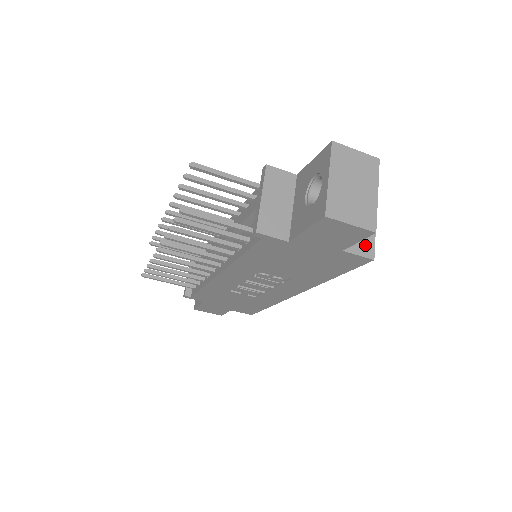
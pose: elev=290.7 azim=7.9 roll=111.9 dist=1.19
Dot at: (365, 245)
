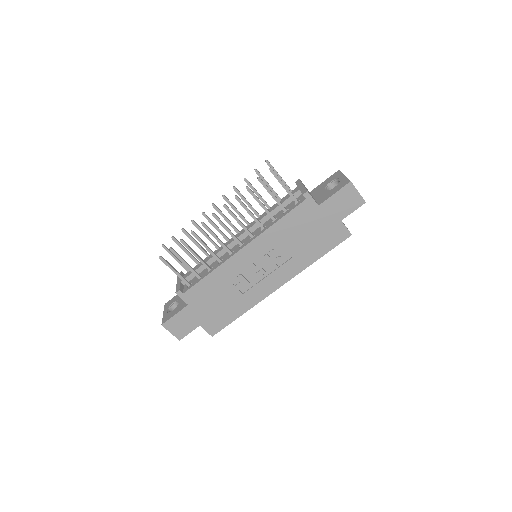
Dot at: occluded
